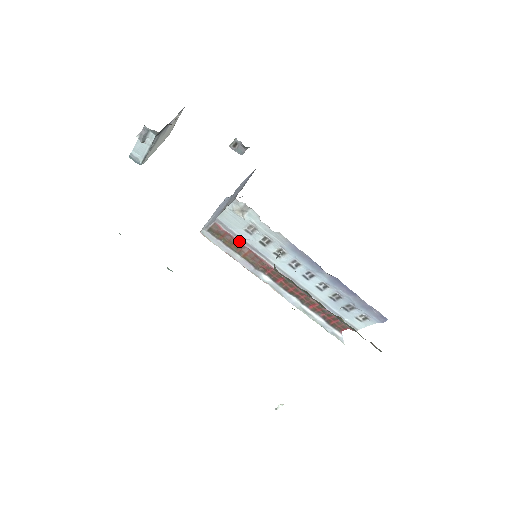
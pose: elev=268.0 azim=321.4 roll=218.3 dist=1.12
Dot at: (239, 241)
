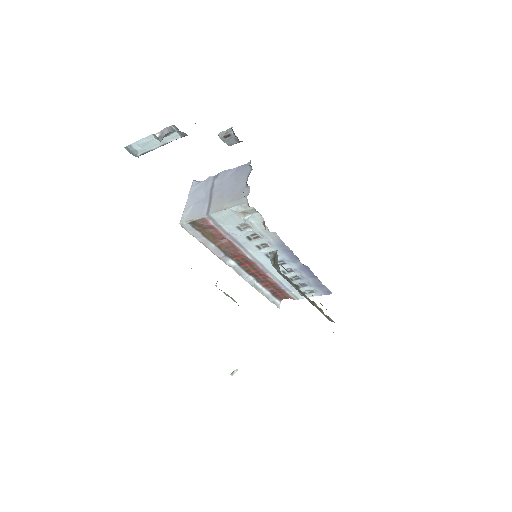
Dot at: (223, 234)
